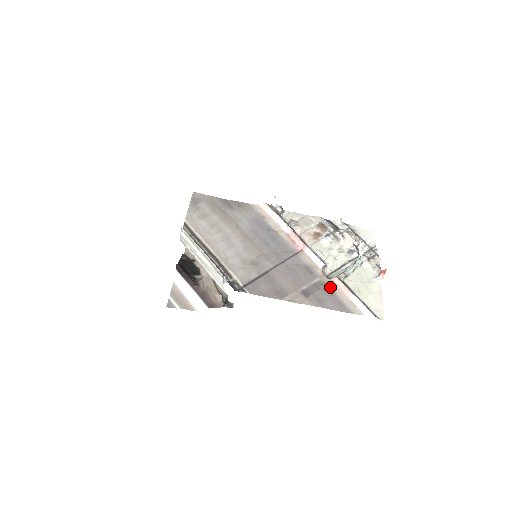
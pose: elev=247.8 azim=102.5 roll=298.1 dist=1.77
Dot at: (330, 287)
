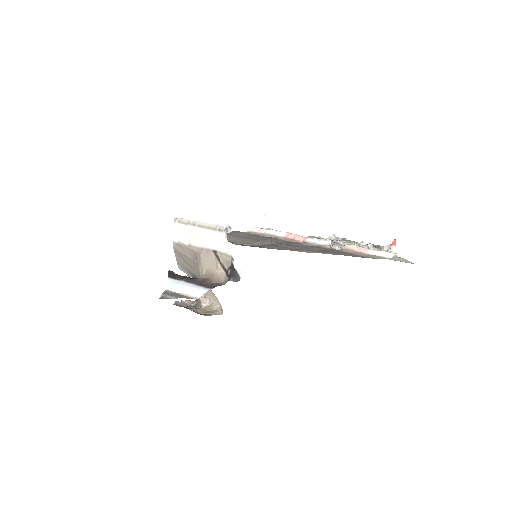
Dot at: (343, 251)
